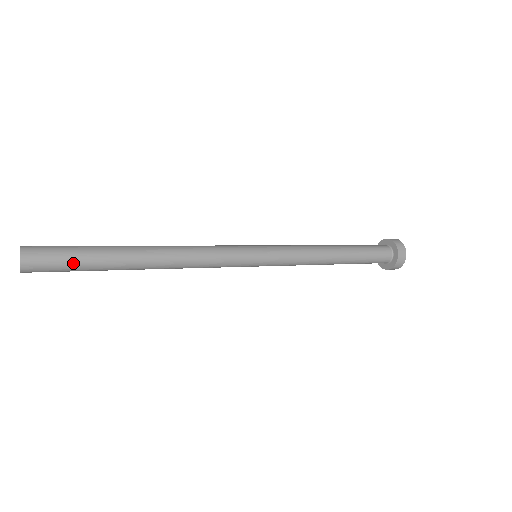
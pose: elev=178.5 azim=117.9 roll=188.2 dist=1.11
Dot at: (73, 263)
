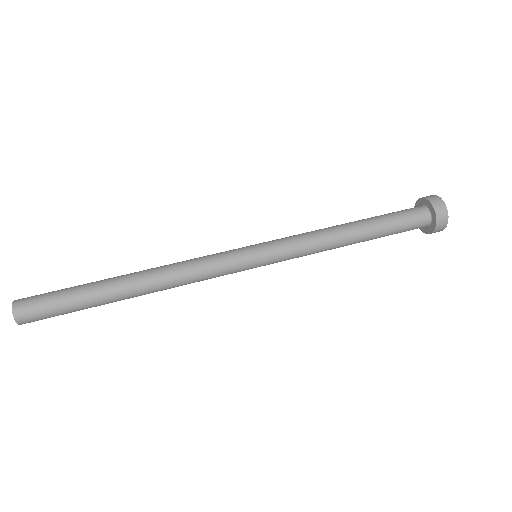
Dot at: occluded
